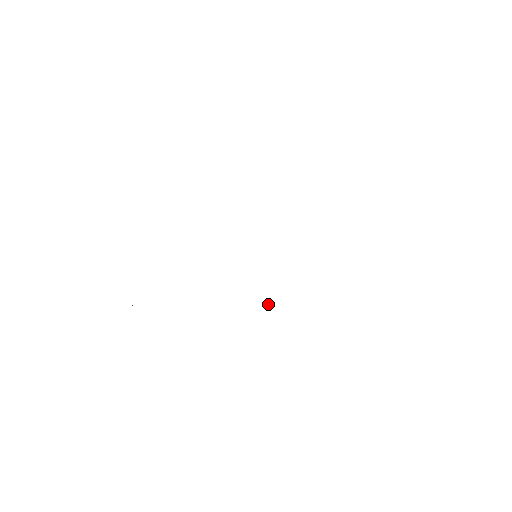
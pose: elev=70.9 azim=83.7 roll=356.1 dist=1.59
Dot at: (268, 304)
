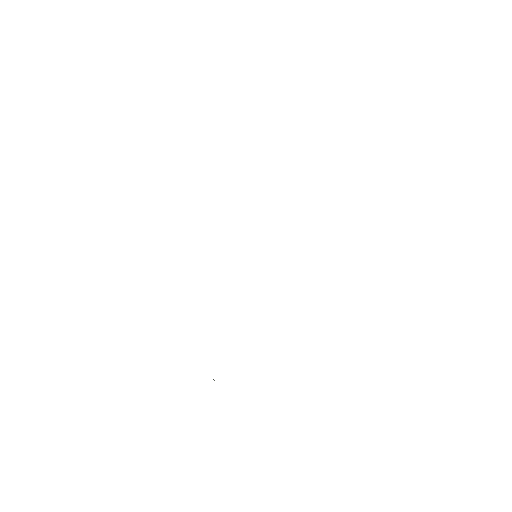
Dot at: occluded
